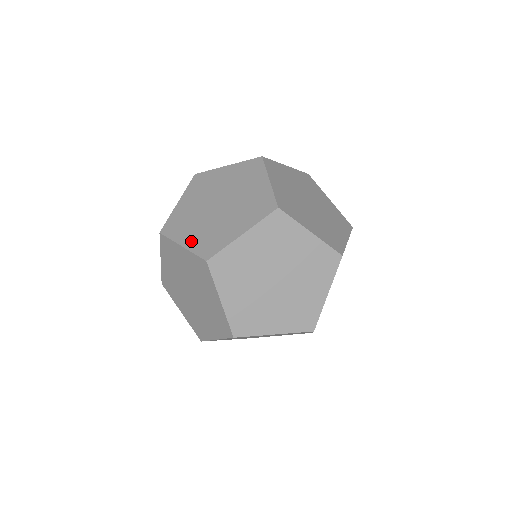
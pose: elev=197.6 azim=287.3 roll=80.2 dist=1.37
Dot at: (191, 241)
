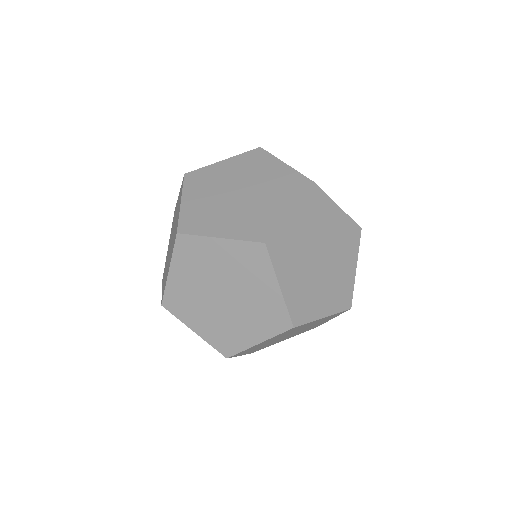
Dot at: (229, 231)
